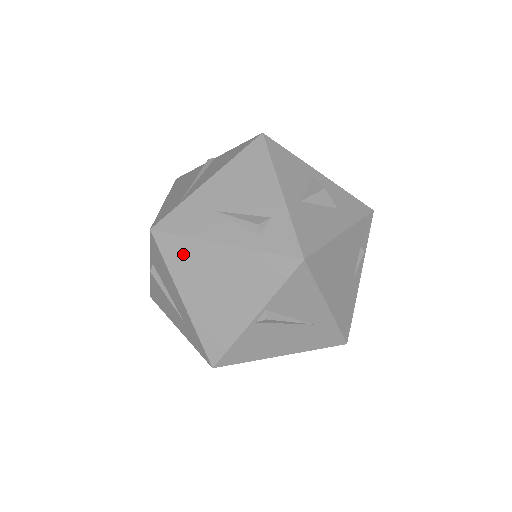
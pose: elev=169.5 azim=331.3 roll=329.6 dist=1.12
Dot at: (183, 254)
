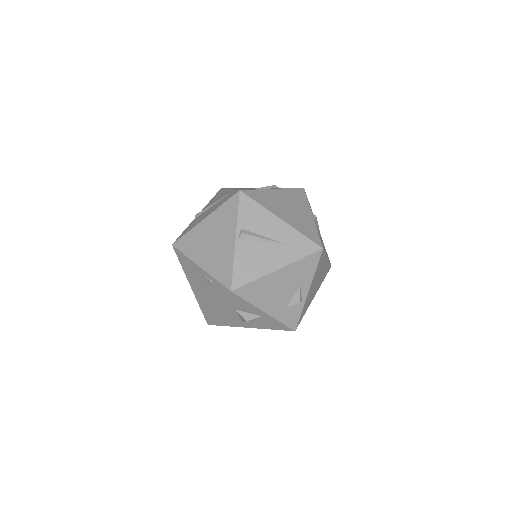
Dot at: (263, 197)
